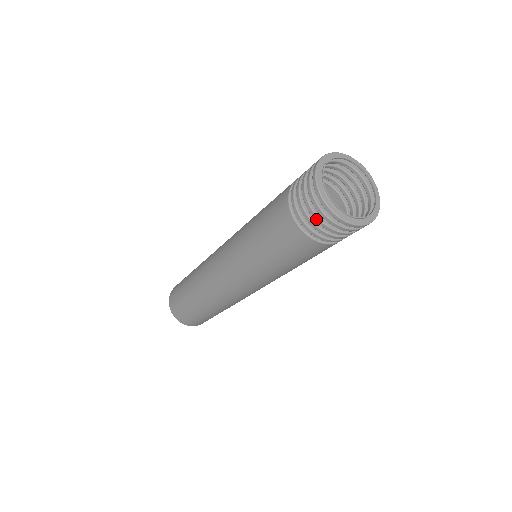
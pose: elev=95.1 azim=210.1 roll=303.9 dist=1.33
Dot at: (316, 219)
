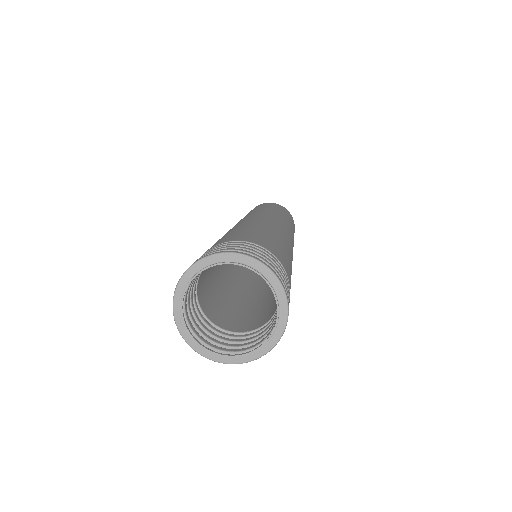
Dot at: occluded
